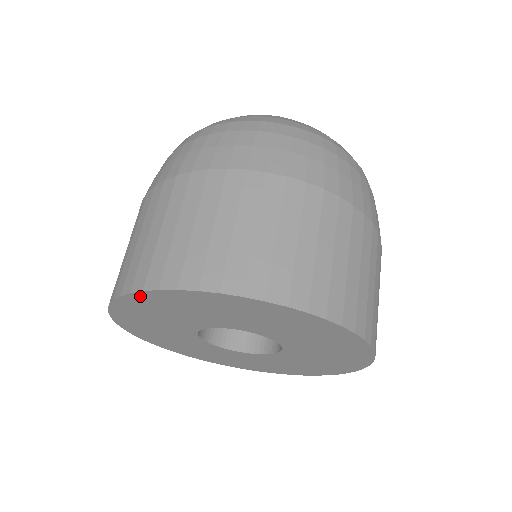
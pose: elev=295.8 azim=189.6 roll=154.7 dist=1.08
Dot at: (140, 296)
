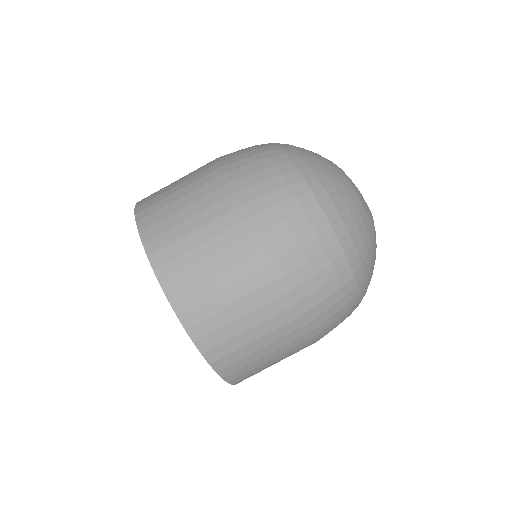
Dot at: occluded
